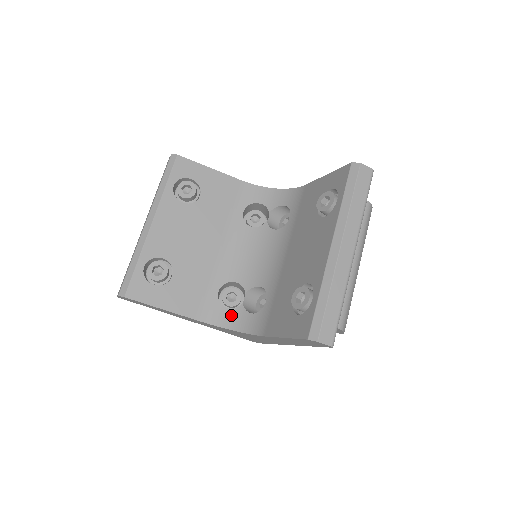
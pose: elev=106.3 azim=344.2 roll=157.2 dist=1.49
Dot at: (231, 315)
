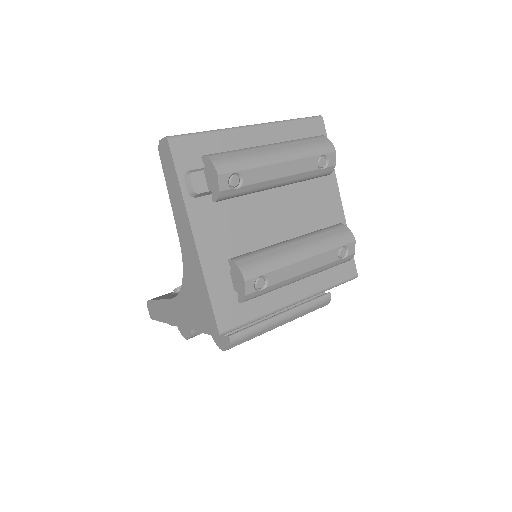
Dot at: occluded
